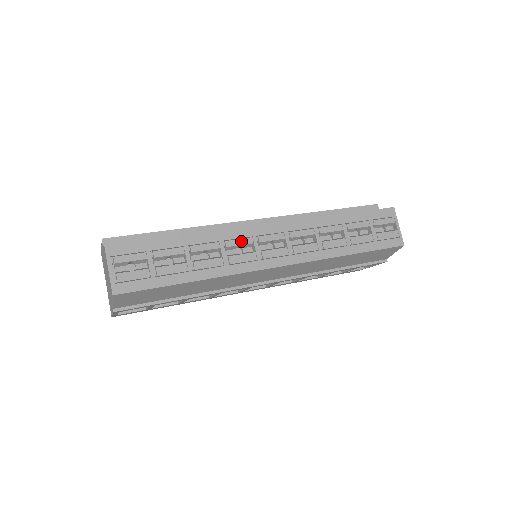
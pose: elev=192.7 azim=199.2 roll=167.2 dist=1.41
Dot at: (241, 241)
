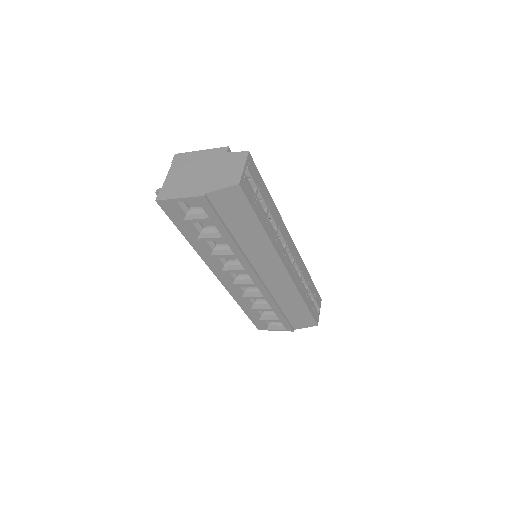
Dot at: (284, 235)
